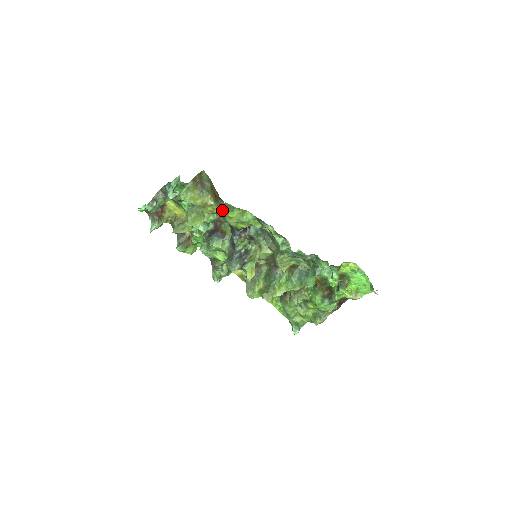
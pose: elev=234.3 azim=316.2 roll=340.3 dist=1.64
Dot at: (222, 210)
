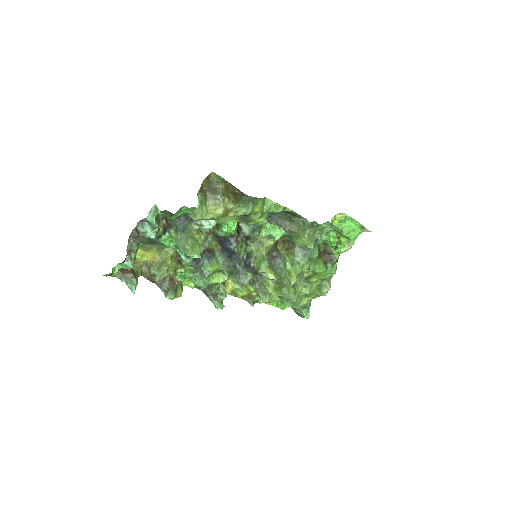
Dot at: (247, 208)
